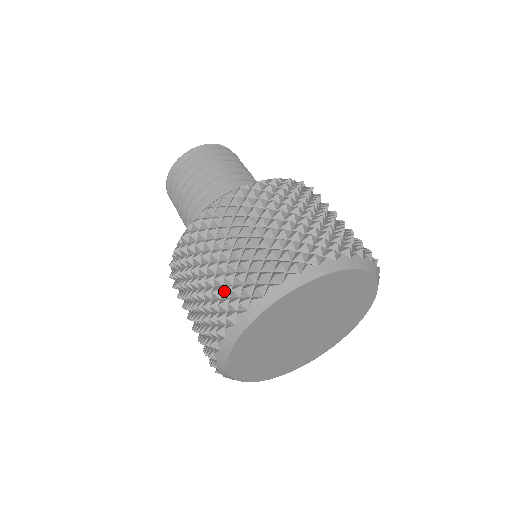
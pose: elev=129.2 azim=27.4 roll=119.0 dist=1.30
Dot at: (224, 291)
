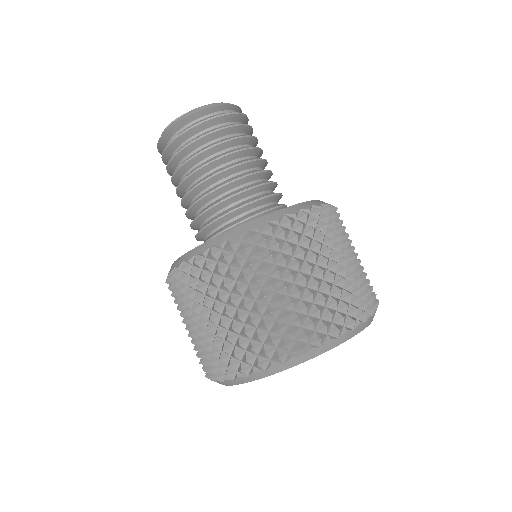
Dot at: (199, 357)
